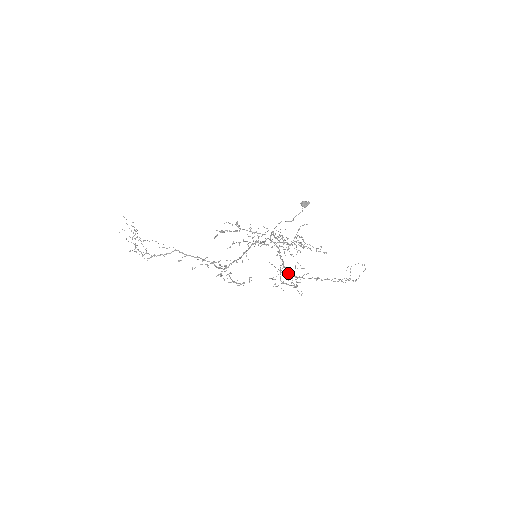
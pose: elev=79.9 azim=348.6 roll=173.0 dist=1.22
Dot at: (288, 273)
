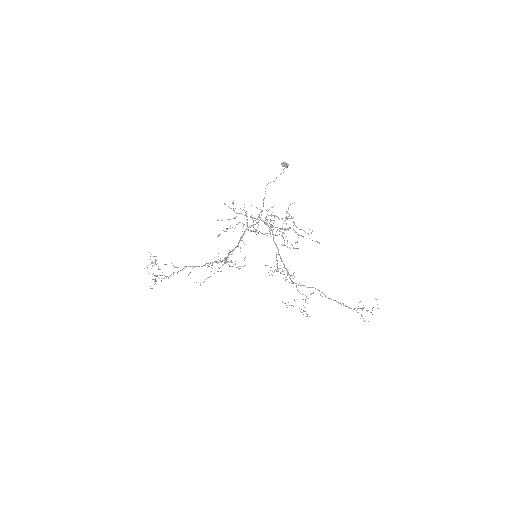
Dot at: (285, 268)
